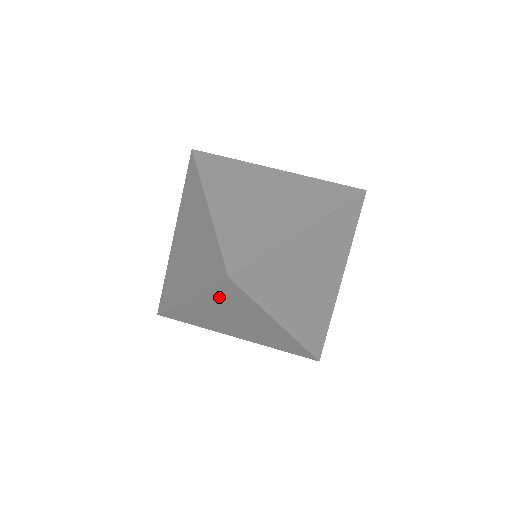
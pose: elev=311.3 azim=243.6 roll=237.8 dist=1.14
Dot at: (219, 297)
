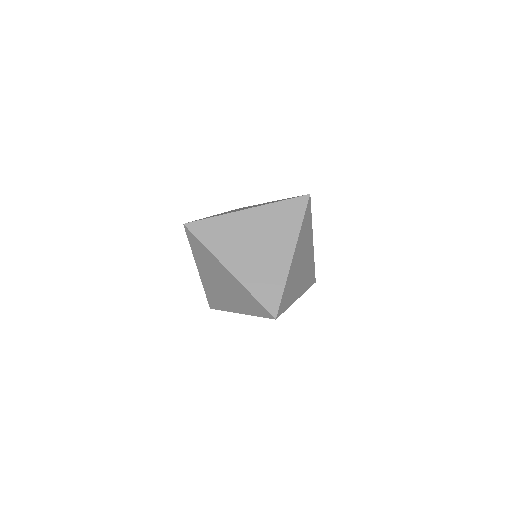
Dot at: occluded
